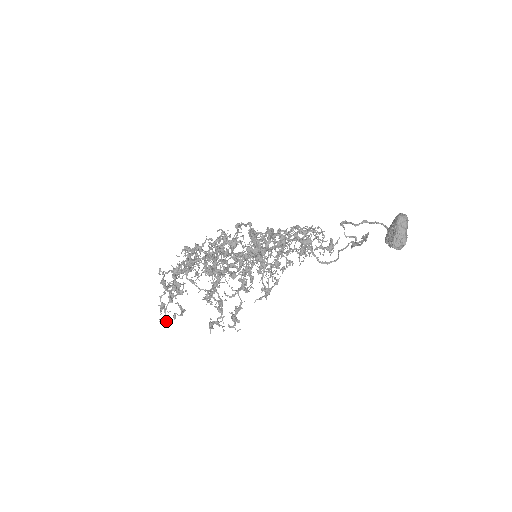
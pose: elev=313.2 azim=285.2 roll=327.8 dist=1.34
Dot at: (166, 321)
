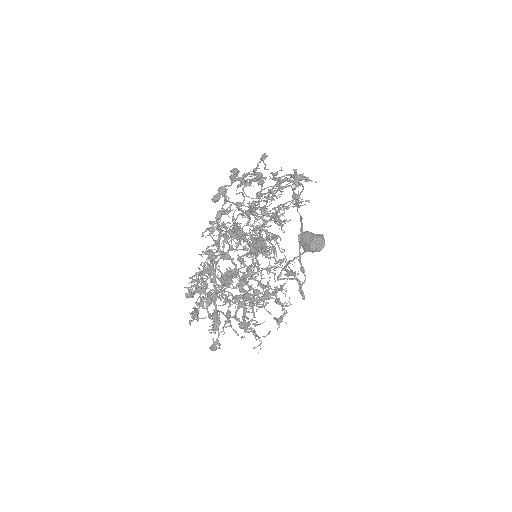
Dot at: (260, 172)
